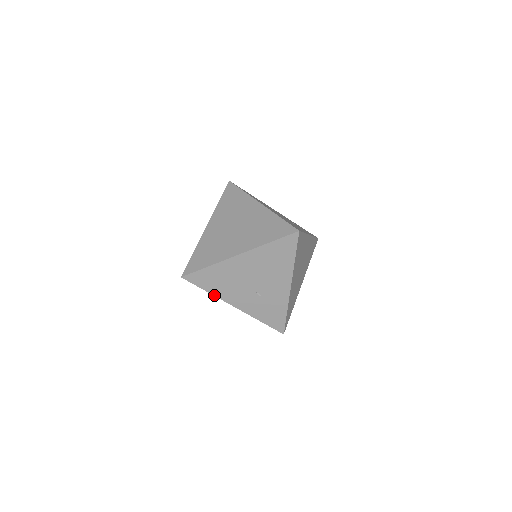
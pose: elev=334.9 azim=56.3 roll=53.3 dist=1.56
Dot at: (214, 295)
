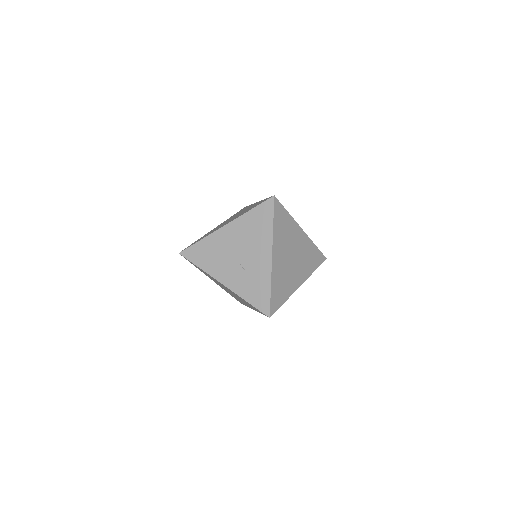
Dot at: (205, 271)
